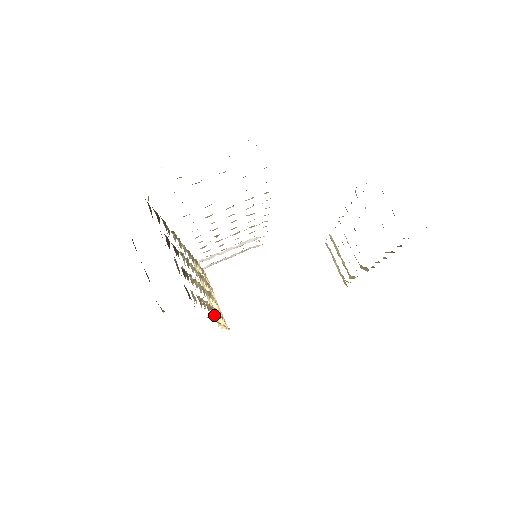
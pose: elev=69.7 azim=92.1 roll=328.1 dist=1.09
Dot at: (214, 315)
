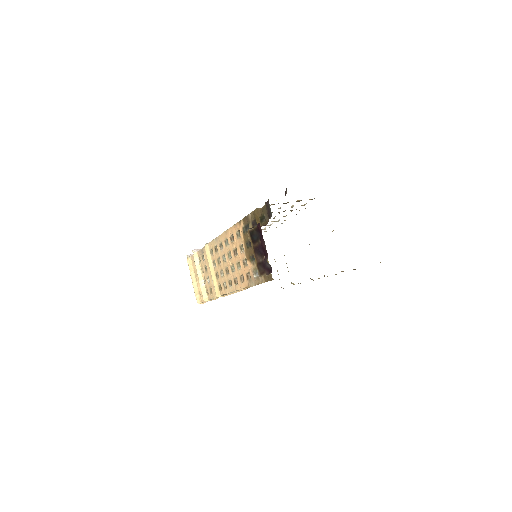
Dot at: (225, 288)
